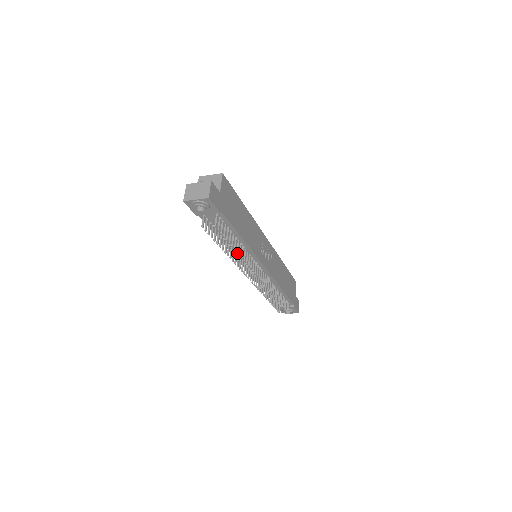
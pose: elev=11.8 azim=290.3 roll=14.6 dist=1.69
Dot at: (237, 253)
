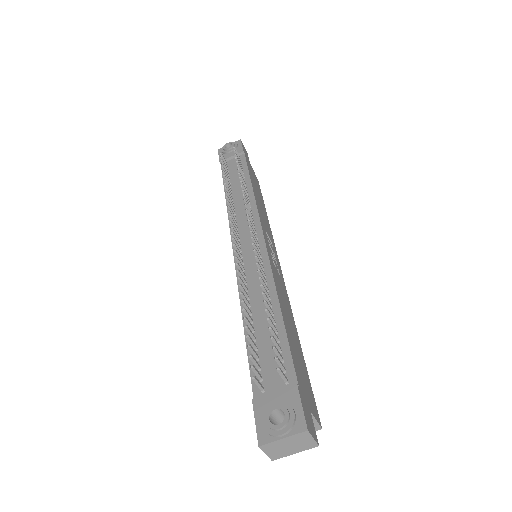
Dot at: (235, 214)
